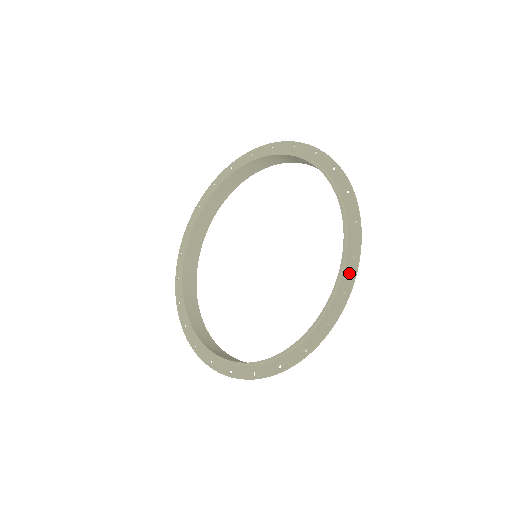
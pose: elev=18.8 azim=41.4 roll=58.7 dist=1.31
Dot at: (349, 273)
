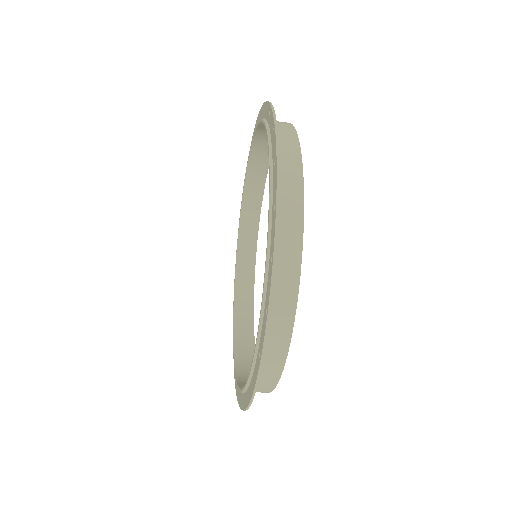
Dot at: (272, 232)
